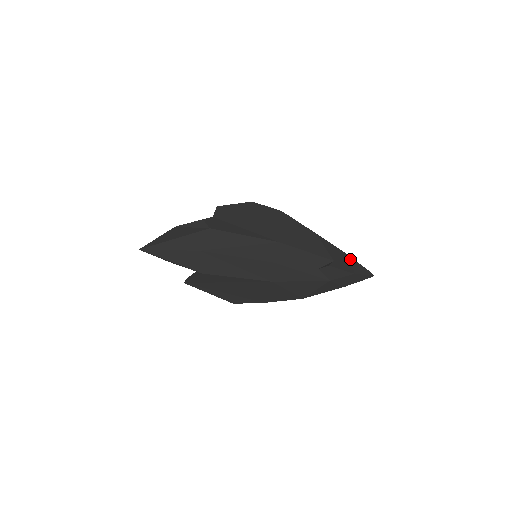
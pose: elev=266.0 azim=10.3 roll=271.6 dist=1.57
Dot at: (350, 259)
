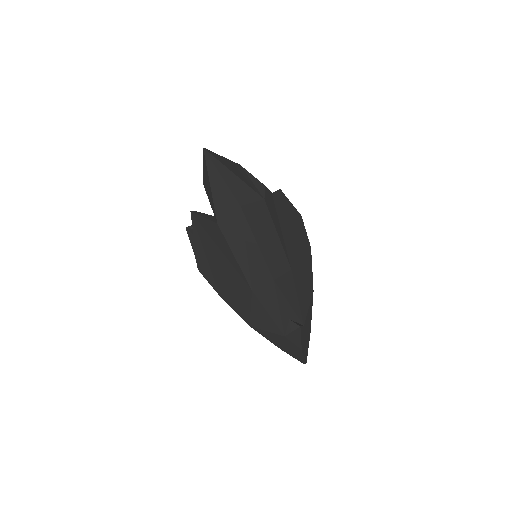
Dot at: (309, 335)
